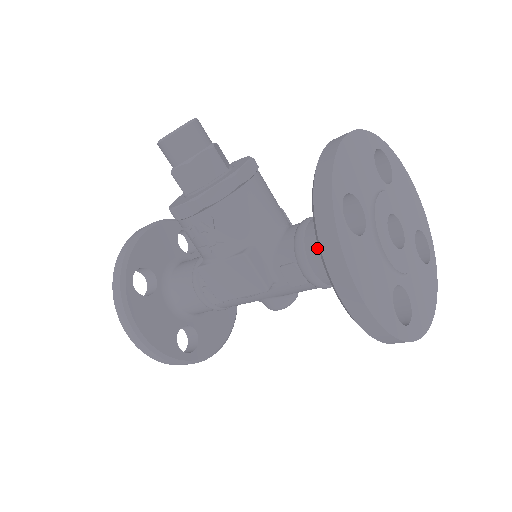
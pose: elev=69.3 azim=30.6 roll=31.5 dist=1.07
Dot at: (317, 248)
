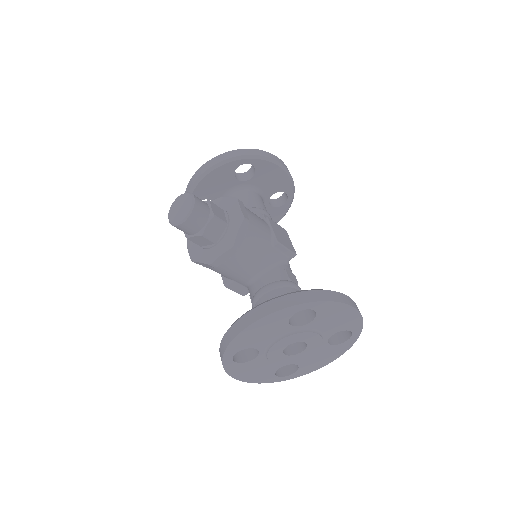
Dot at: occluded
